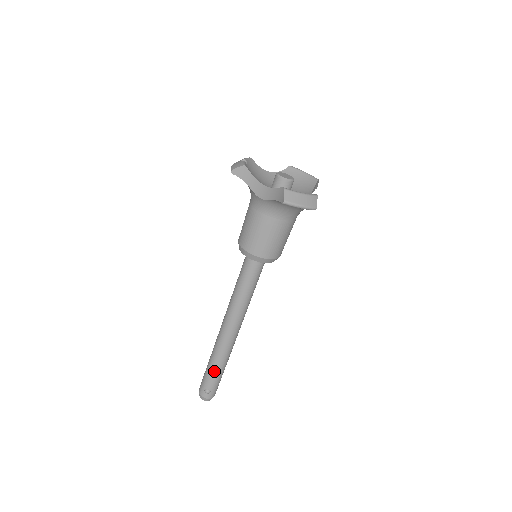
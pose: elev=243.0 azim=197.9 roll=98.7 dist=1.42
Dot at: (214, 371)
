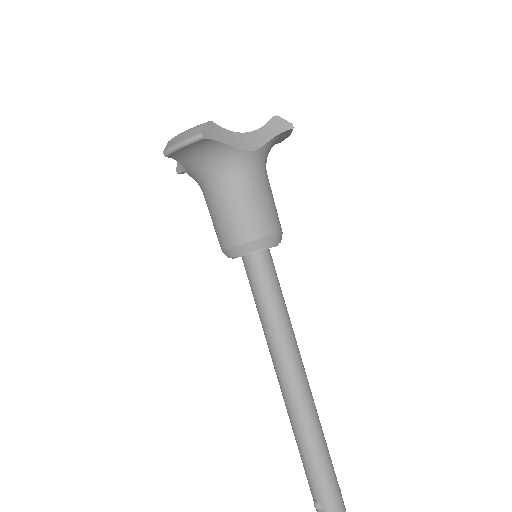
Dot at: (304, 462)
